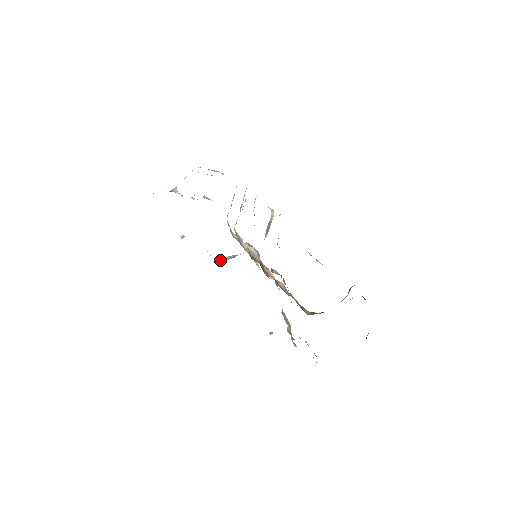
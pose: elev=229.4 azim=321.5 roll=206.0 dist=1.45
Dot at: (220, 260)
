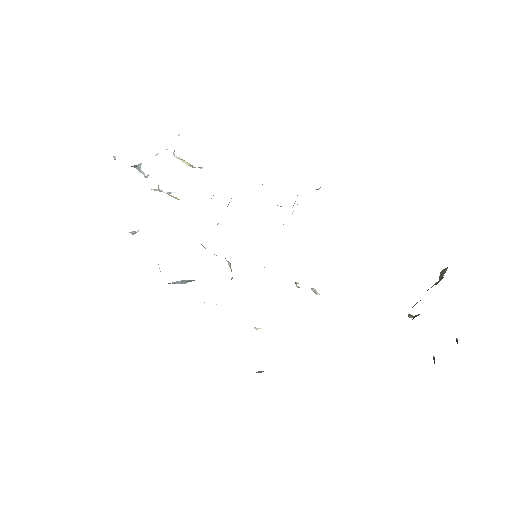
Dot at: (169, 283)
